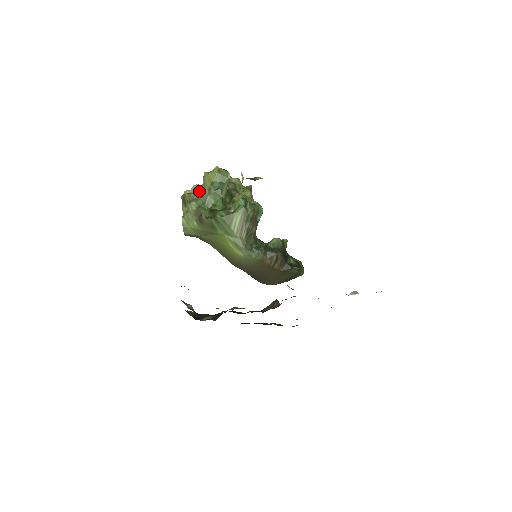
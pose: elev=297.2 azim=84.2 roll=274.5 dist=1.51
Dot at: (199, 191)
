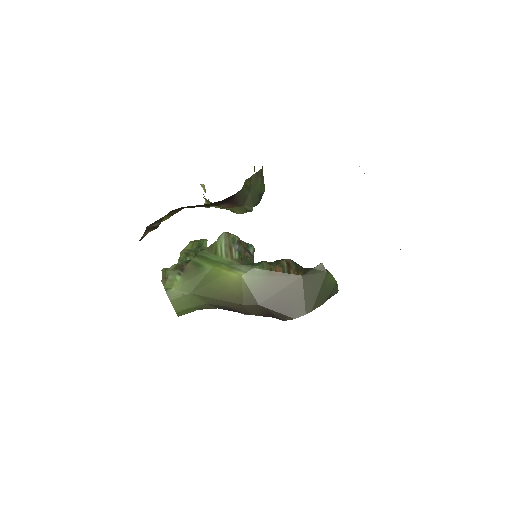
Dot at: occluded
